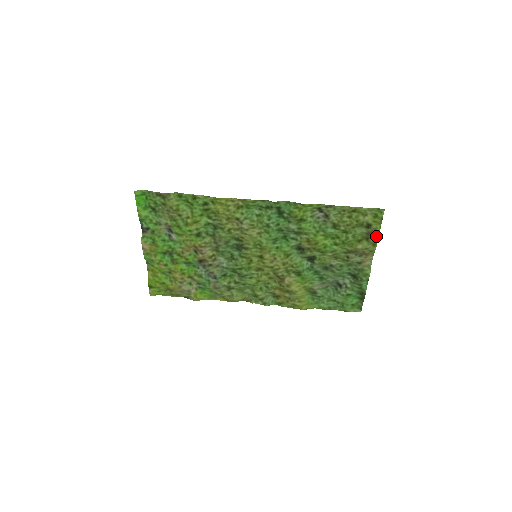
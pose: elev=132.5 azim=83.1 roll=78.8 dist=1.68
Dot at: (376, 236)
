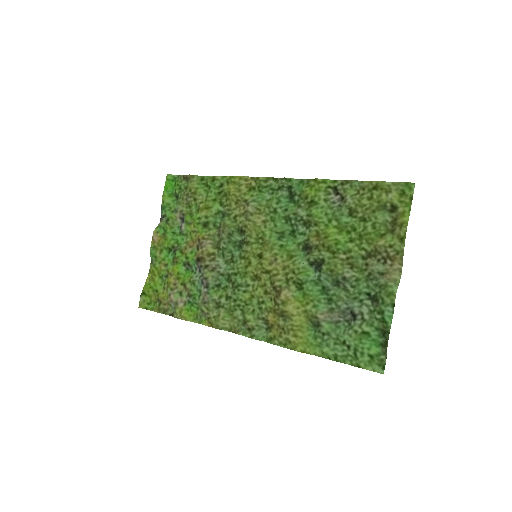
Dot at: (403, 224)
